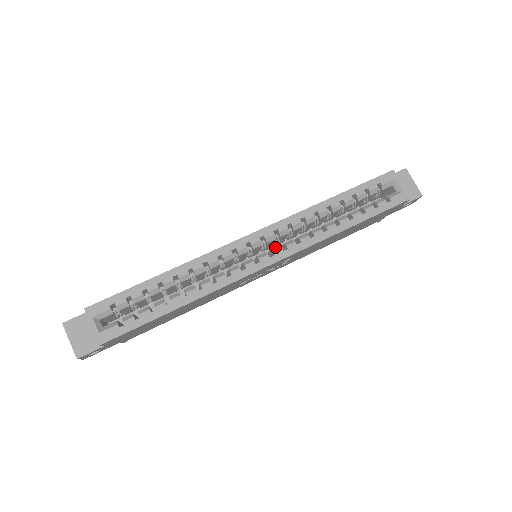
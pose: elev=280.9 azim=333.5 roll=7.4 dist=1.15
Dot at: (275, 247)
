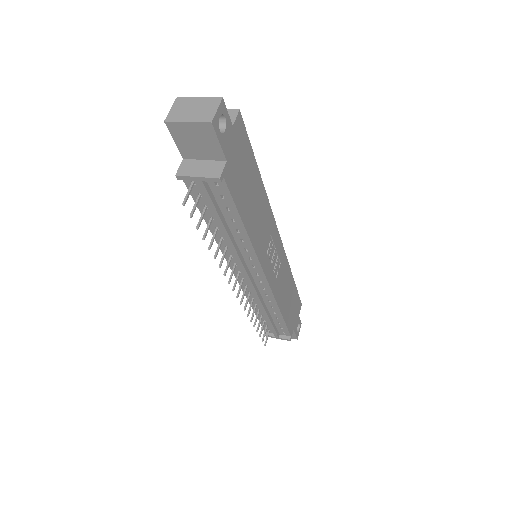
Dot at: occluded
